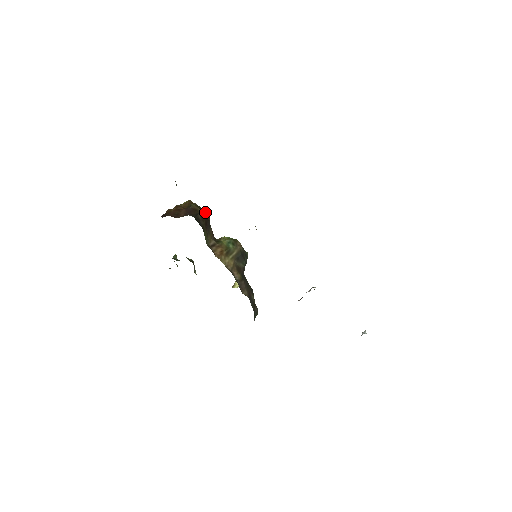
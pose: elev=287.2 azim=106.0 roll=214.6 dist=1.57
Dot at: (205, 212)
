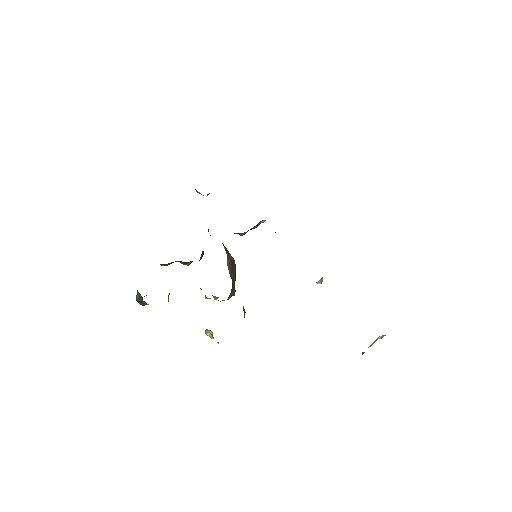
Dot at: occluded
